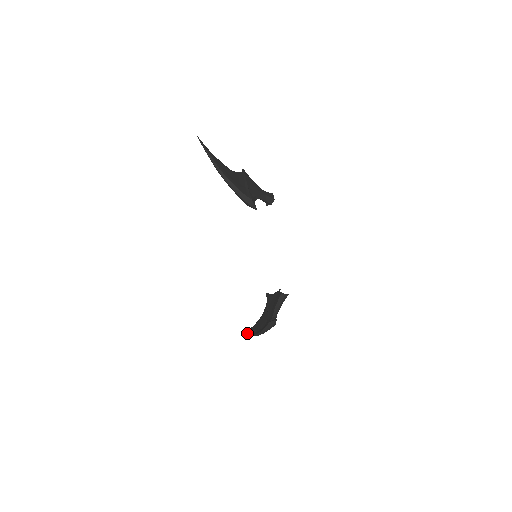
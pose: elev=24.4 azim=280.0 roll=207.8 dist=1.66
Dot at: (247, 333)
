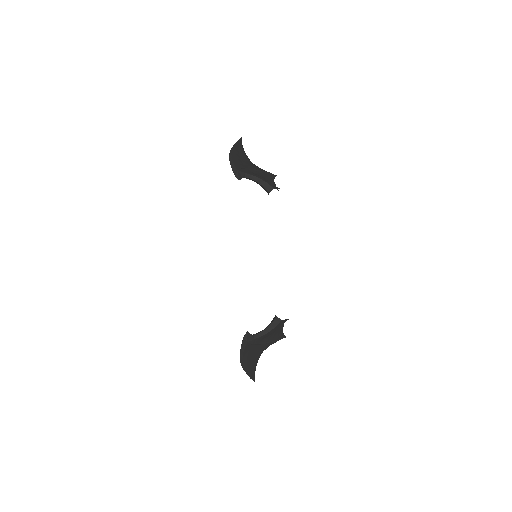
Dot at: (252, 378)
